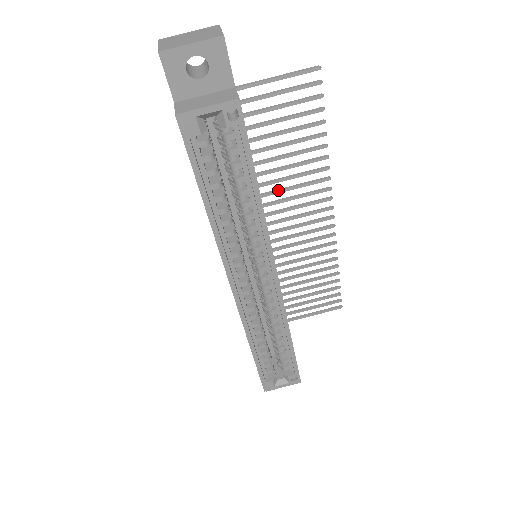
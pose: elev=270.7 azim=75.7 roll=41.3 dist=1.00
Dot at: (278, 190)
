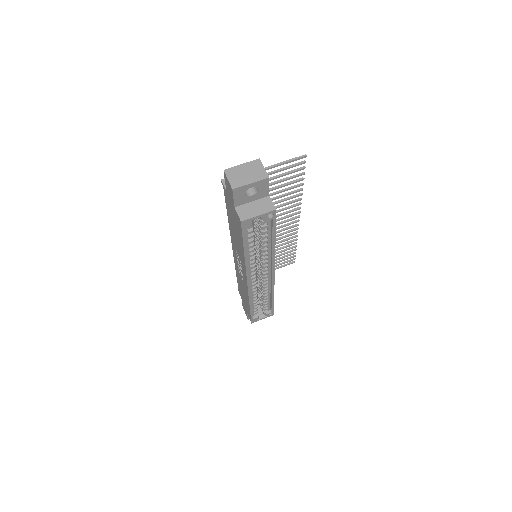
Dot at: occluded
